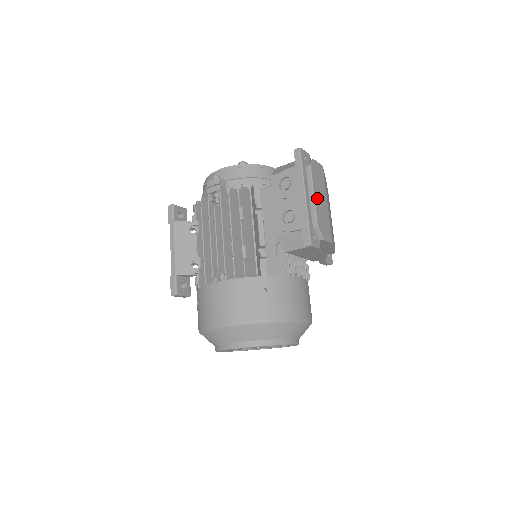
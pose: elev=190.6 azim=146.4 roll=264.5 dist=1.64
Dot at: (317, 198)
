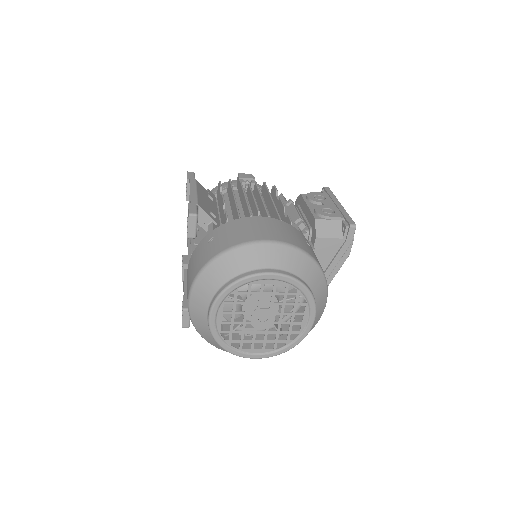
Dot at: occluded
